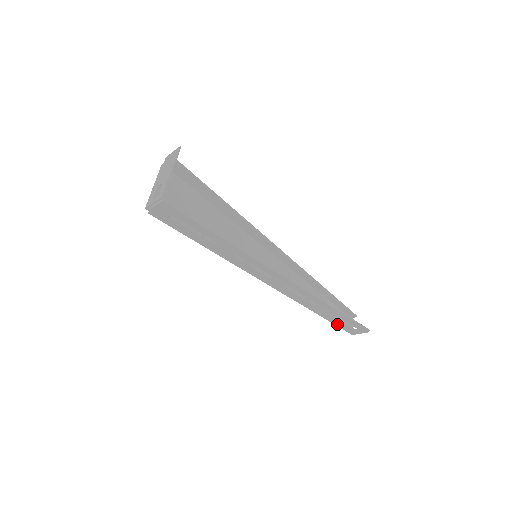
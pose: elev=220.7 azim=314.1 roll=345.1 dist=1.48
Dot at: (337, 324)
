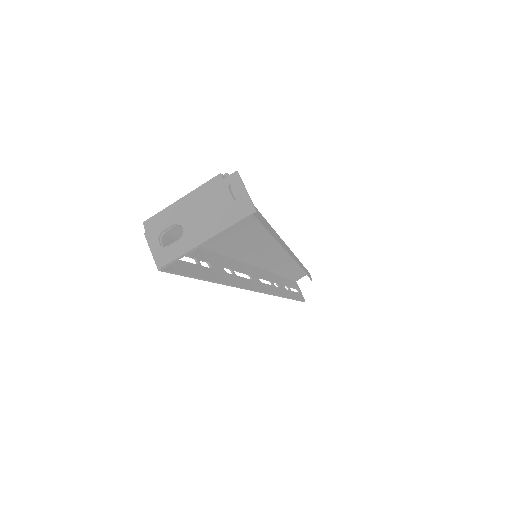
Dot at: (287, 280)
